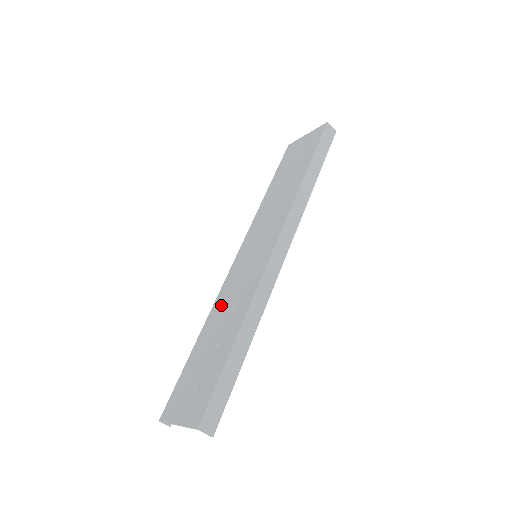
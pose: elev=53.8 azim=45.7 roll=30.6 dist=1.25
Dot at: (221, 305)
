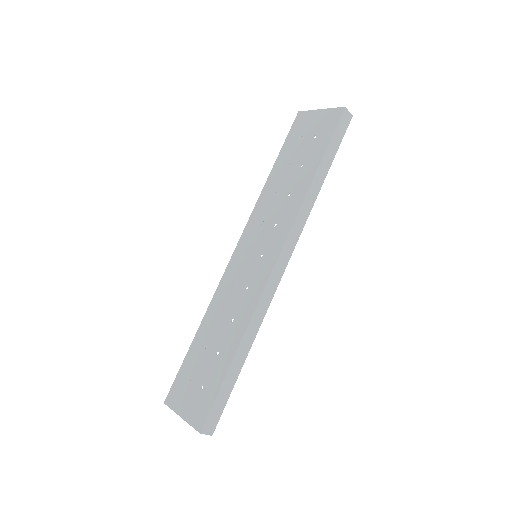
Dot at: (220, 304)
